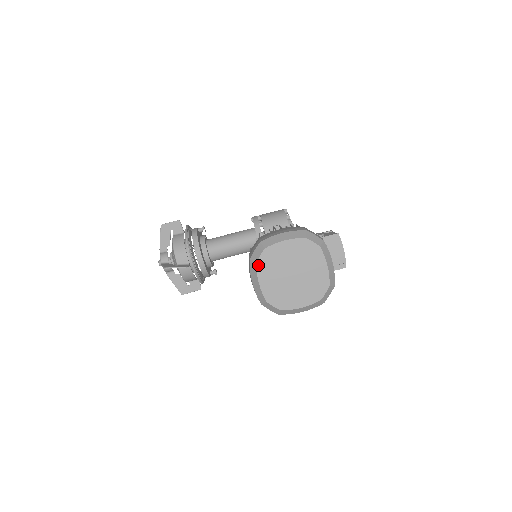
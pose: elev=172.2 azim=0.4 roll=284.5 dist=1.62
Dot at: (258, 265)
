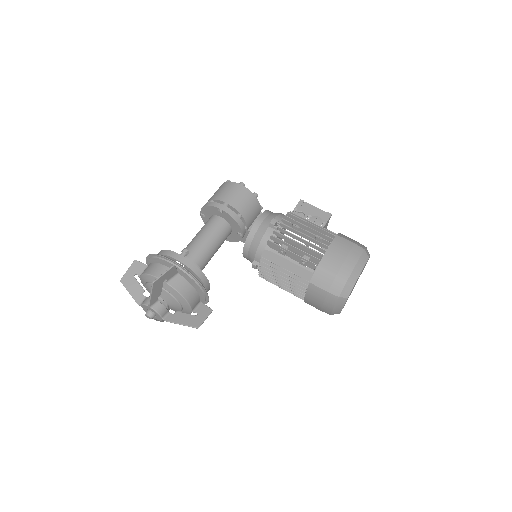
Dot at: occluded
